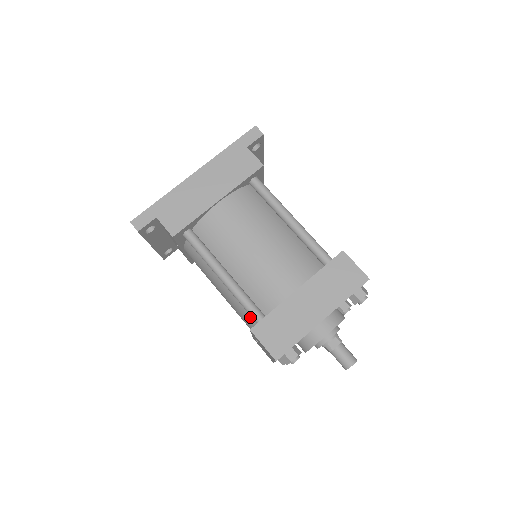
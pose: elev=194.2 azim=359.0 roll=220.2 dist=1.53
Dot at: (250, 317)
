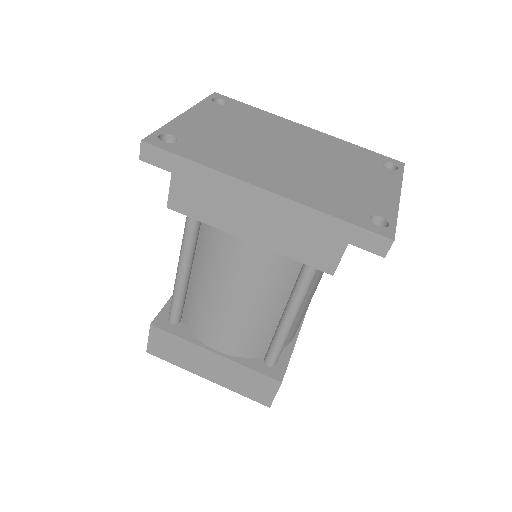
Dot at: occluded
